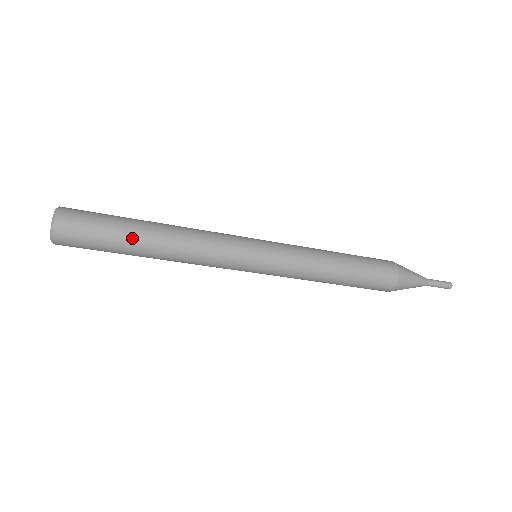
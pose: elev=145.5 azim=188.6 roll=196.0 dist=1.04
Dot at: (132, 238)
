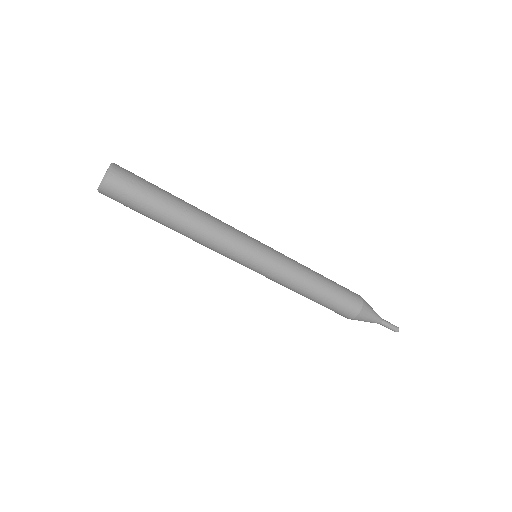
Dot at: (166, 207)
